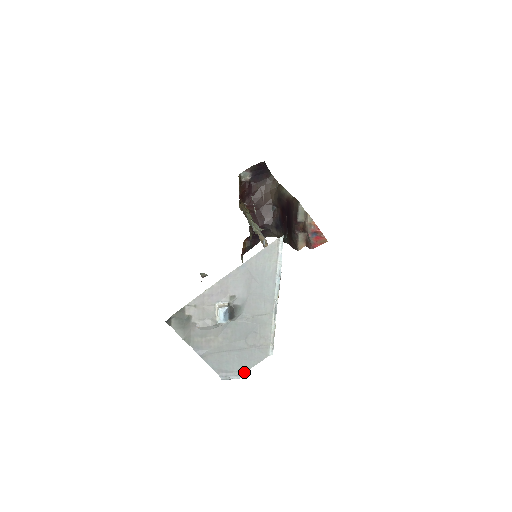
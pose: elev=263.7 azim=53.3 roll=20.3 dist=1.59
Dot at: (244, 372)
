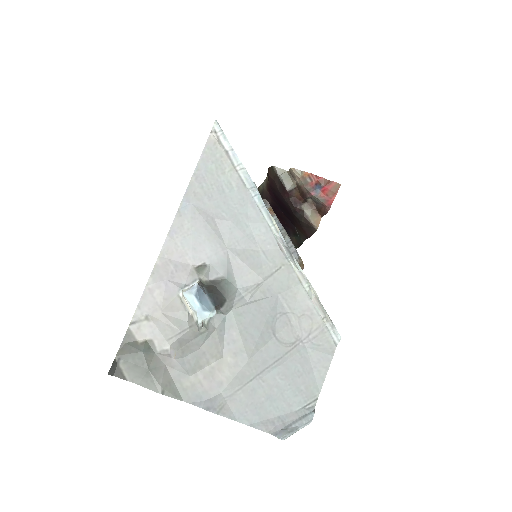
Dot at: (314, 403)
